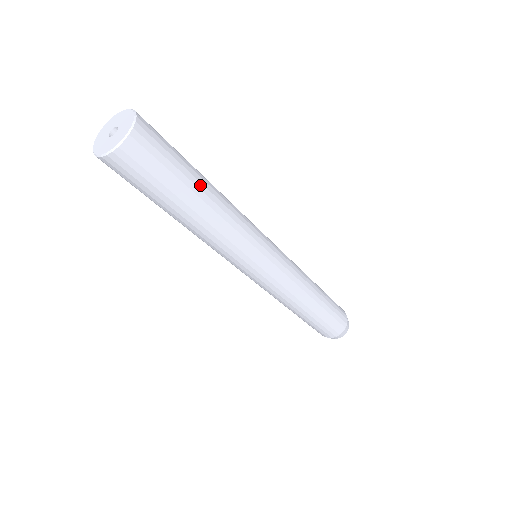
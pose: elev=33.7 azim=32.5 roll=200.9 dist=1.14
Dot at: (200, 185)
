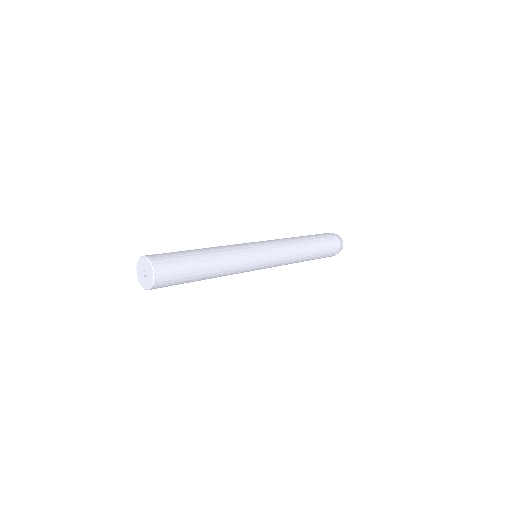
Dot at: (202, 264)
